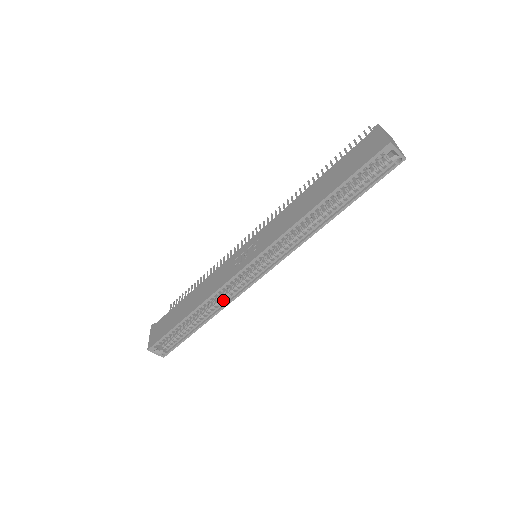
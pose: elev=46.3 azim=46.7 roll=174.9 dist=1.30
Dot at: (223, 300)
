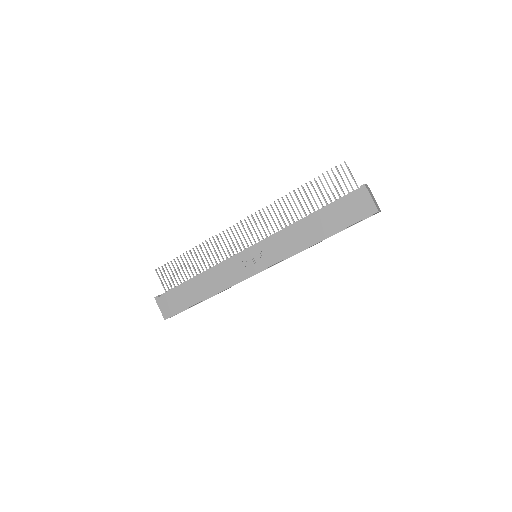
Dot at: occluded
